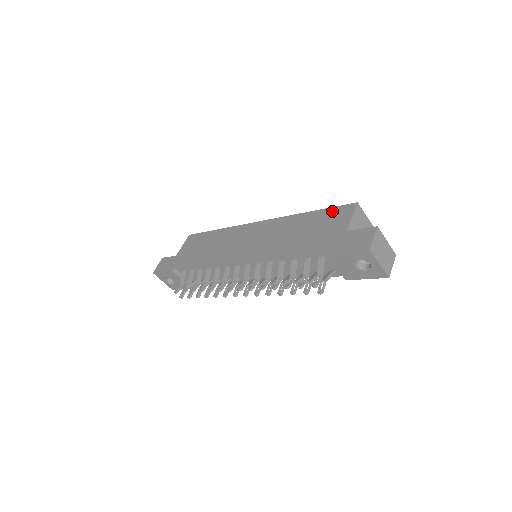
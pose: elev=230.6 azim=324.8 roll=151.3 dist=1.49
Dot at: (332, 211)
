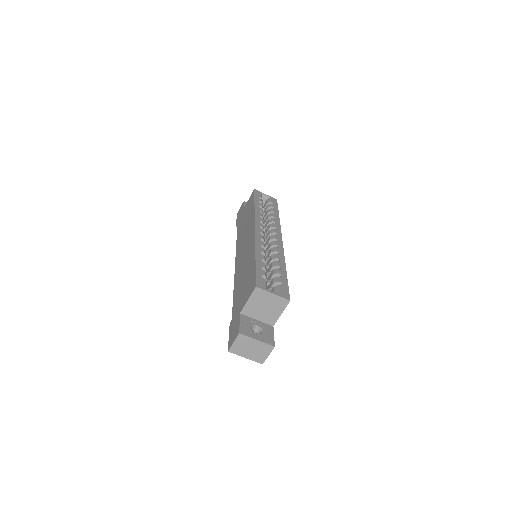
Dot at: (252, 277)
